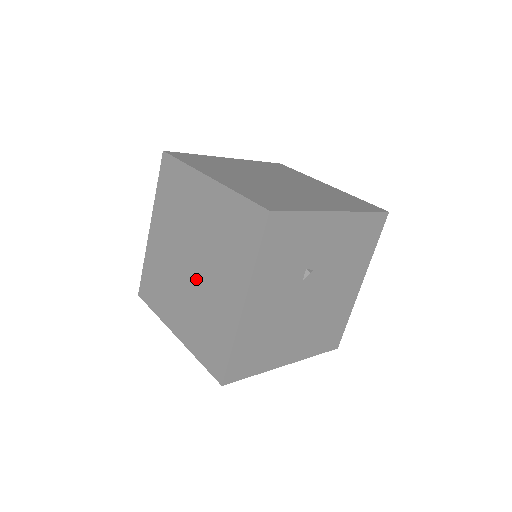
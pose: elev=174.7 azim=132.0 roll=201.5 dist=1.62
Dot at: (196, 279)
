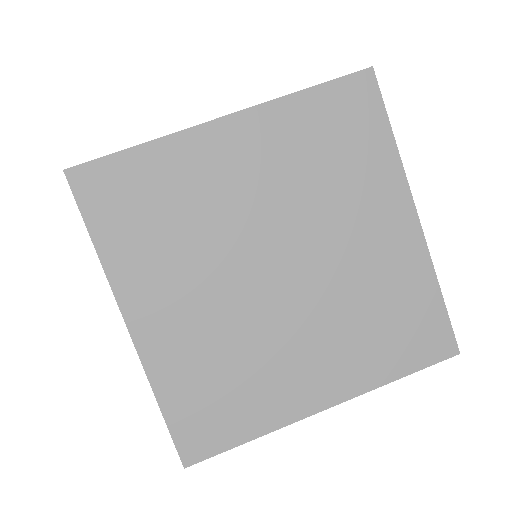
Dot at: (267, 302)
